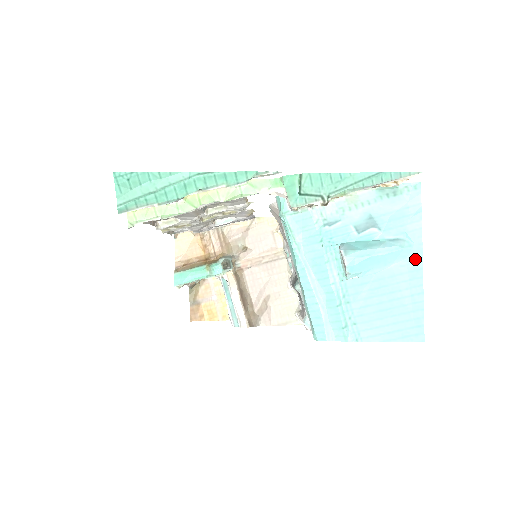
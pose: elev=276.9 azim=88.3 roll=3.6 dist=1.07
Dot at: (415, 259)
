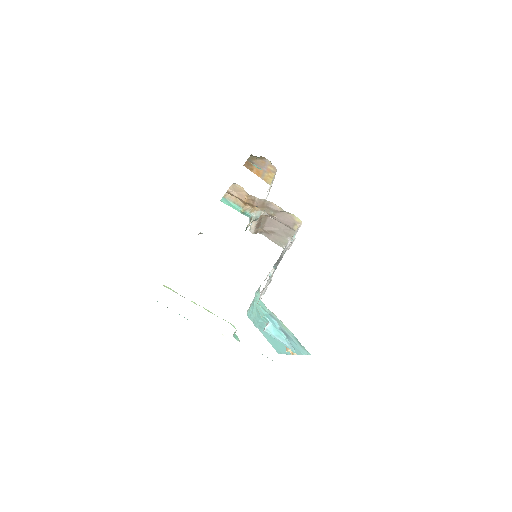
Dot at: occluded
